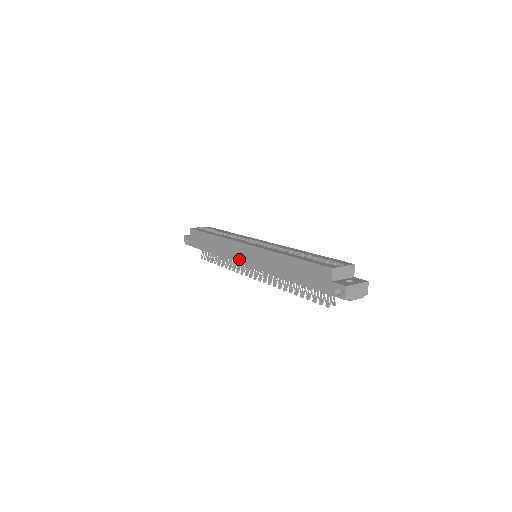
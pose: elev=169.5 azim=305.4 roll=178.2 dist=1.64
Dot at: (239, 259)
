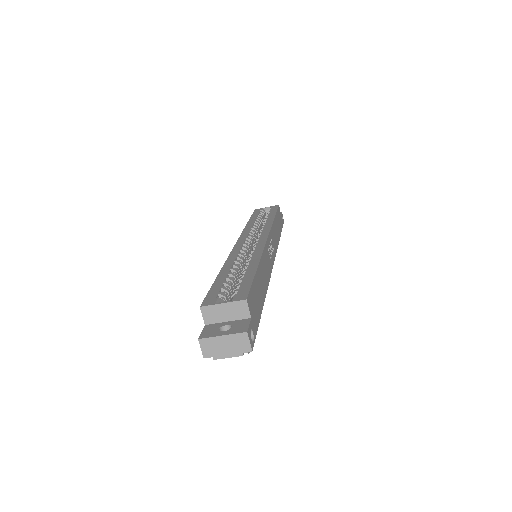
Dot at: occluded
